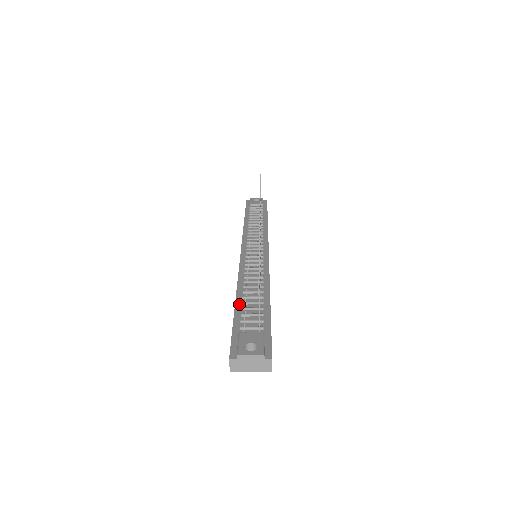
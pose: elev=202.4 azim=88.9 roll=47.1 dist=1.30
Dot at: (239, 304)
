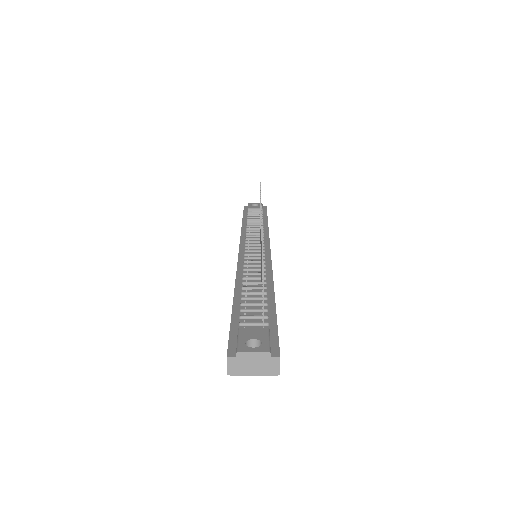
Dot at: (238, 300)
